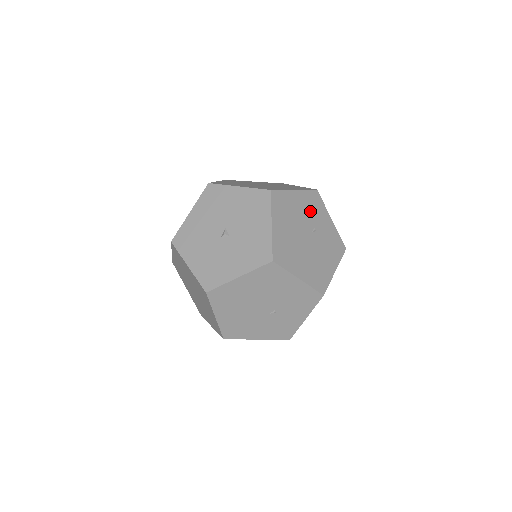
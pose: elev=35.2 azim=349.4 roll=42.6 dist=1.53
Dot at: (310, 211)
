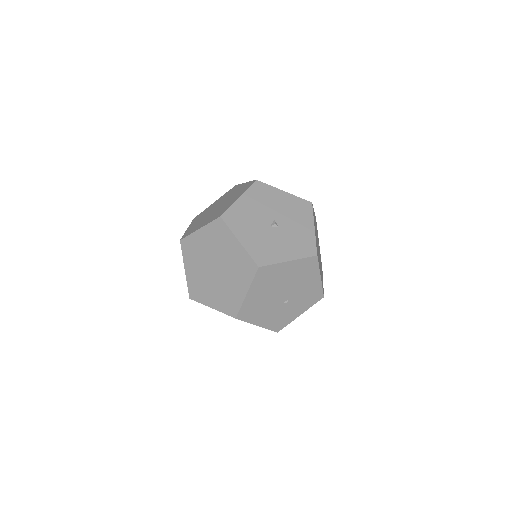
Dot at: occluded
